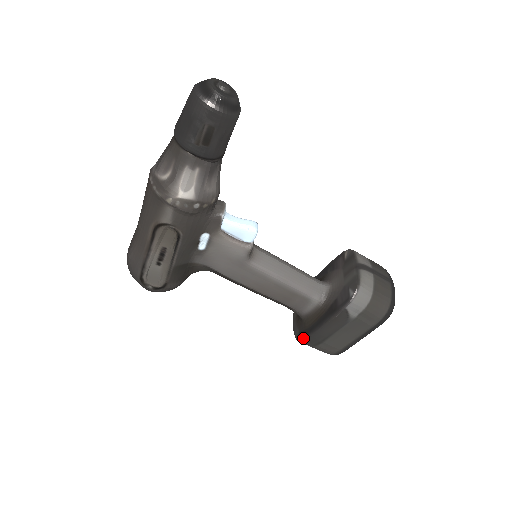
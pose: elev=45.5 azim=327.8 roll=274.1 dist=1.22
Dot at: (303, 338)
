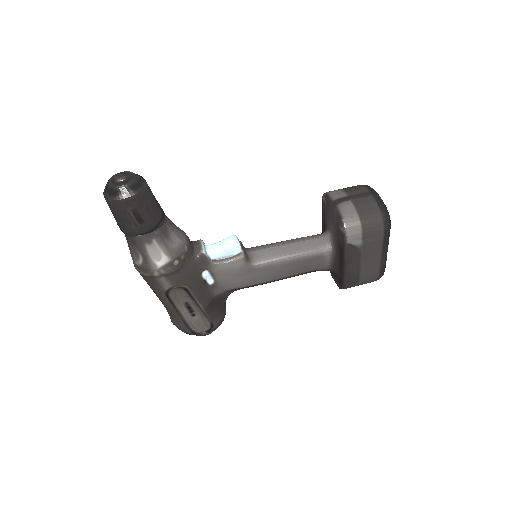
Dot at: (342, 286)
